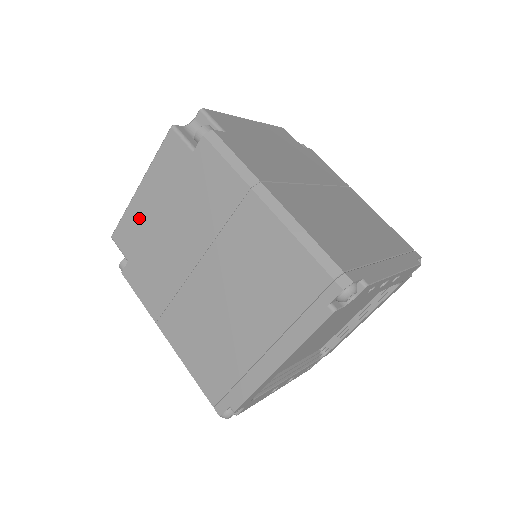
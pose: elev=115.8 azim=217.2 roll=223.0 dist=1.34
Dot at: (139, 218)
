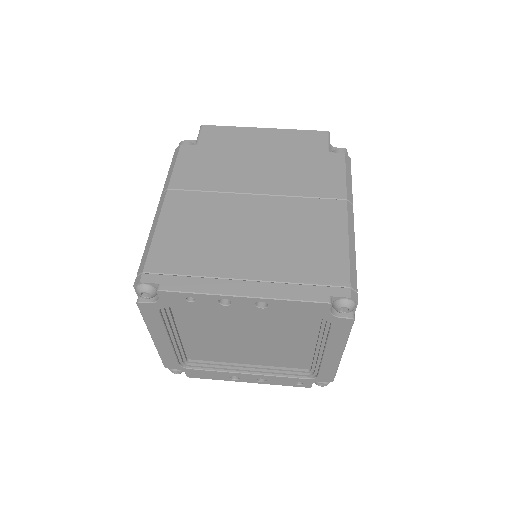
Dot at: occluded
